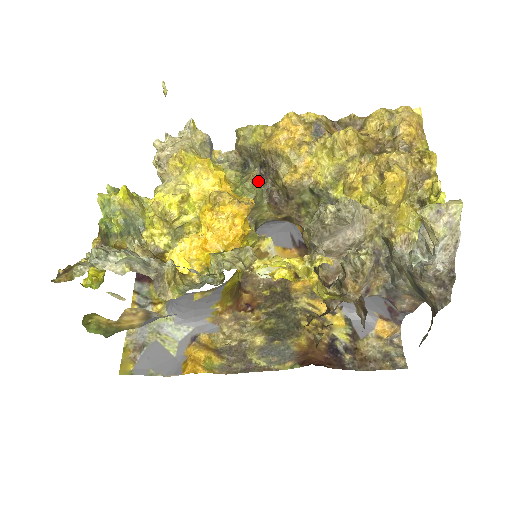
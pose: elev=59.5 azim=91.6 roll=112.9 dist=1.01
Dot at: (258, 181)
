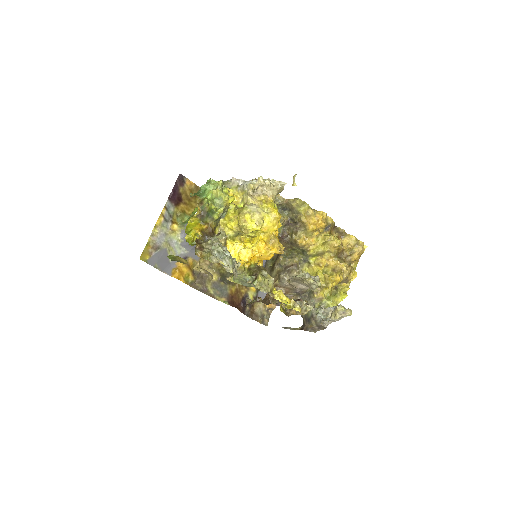
Dot at: (284, 223)
